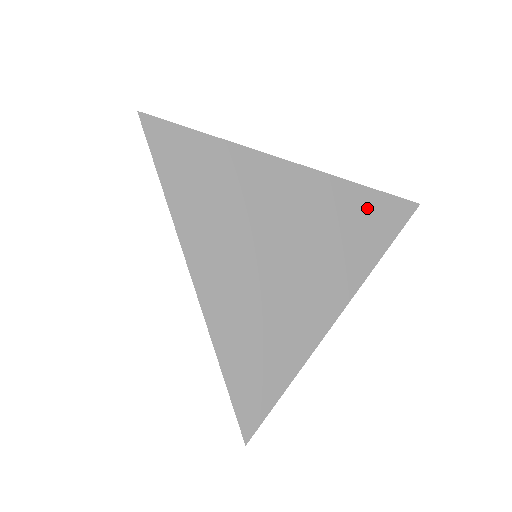
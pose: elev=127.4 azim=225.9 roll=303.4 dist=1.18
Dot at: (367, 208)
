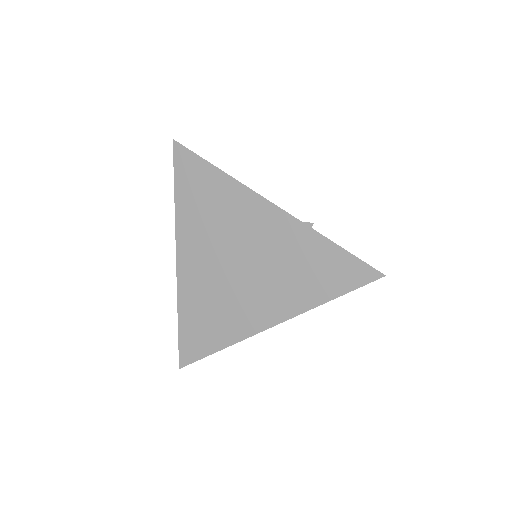
Dot at: (325, 259)
